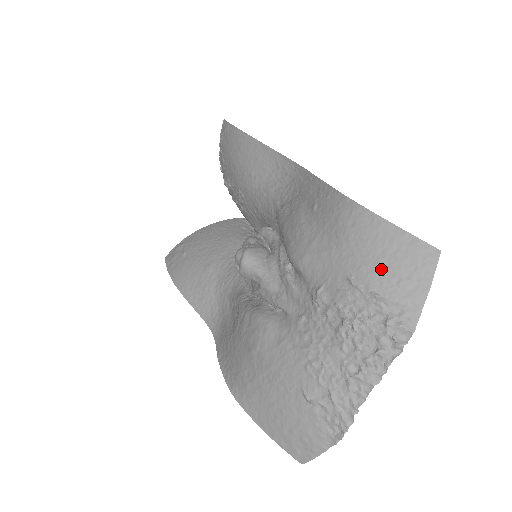
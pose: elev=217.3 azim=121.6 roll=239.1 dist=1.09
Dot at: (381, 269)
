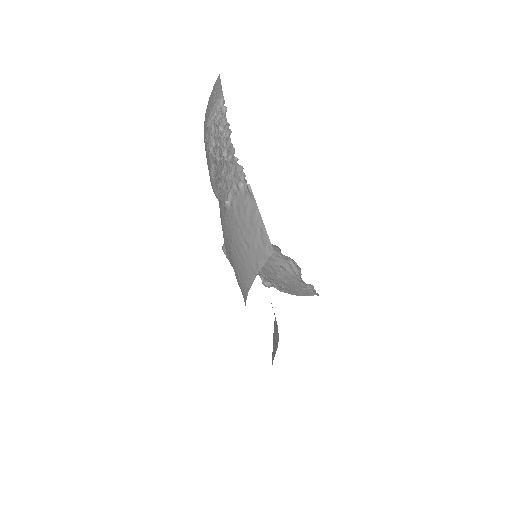
Dot at: (207, 116)
